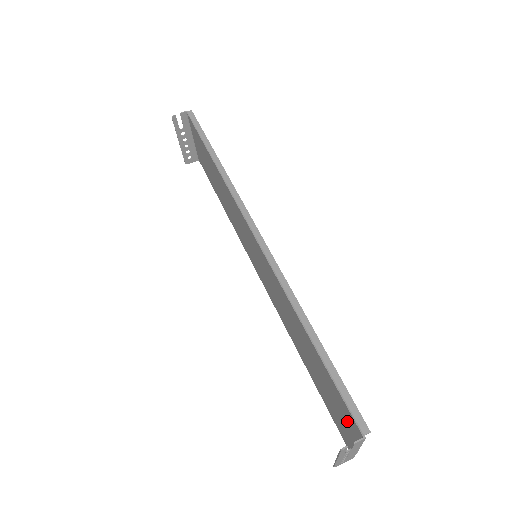
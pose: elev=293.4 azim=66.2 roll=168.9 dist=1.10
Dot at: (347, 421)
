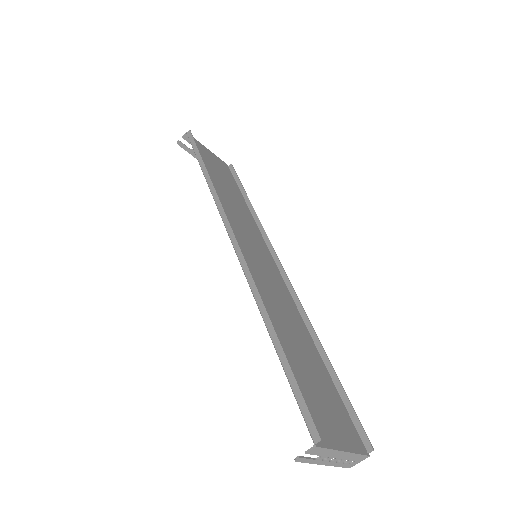
Dot at: (322, 424)
